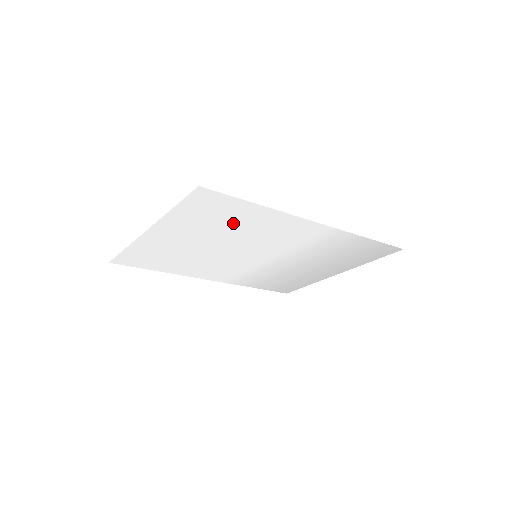
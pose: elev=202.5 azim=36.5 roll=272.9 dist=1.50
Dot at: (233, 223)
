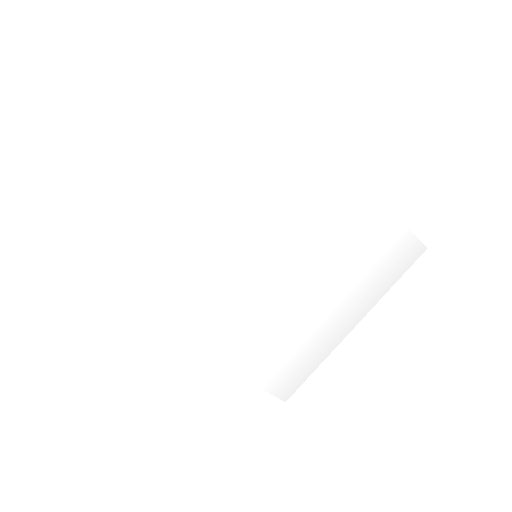
Dot at: (238, 147)
